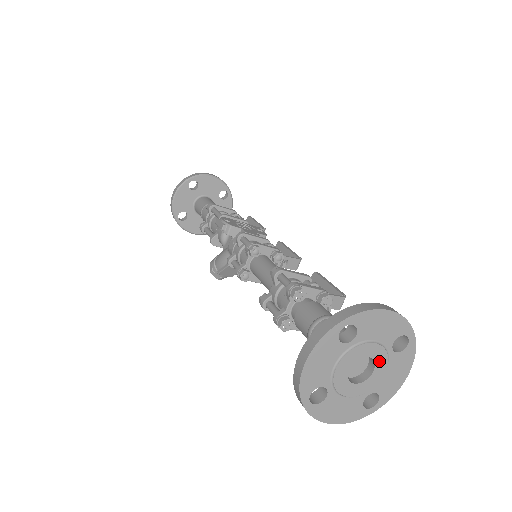
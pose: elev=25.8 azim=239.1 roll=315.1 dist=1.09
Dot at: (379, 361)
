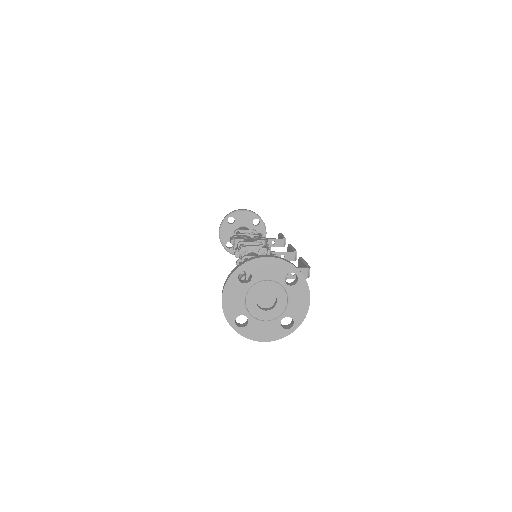
Dot at: (278, 293)
